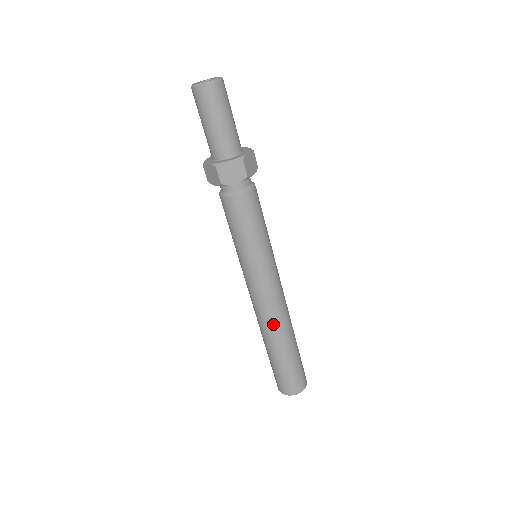
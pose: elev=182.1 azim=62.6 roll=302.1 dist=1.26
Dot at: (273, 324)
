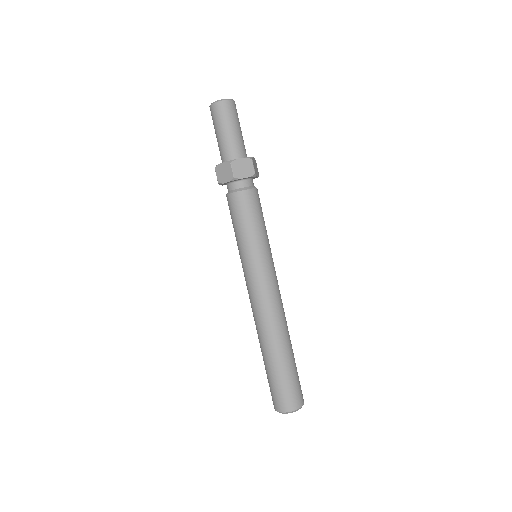
Dot at: (274, 322)
